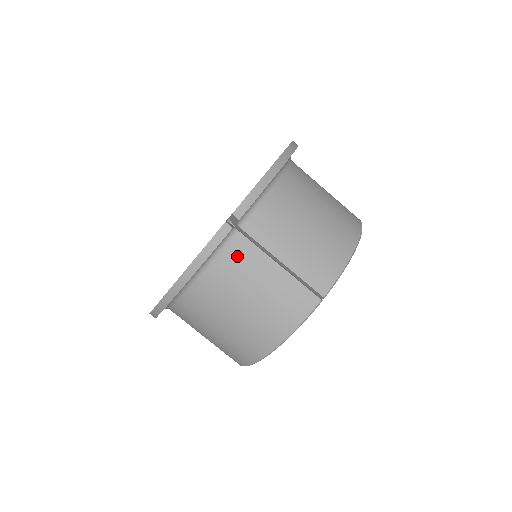
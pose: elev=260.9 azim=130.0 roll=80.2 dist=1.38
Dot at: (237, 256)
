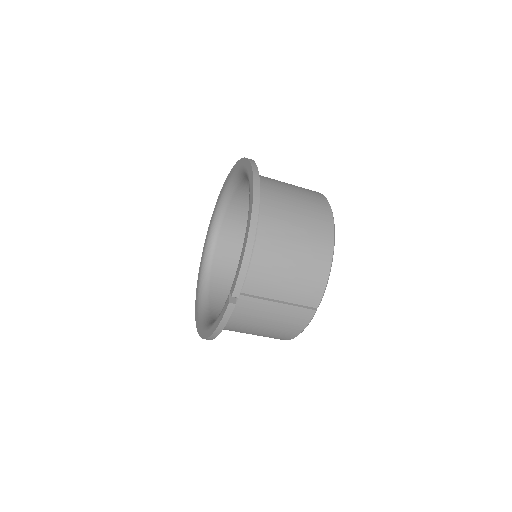
Dot at: (246, 308)
